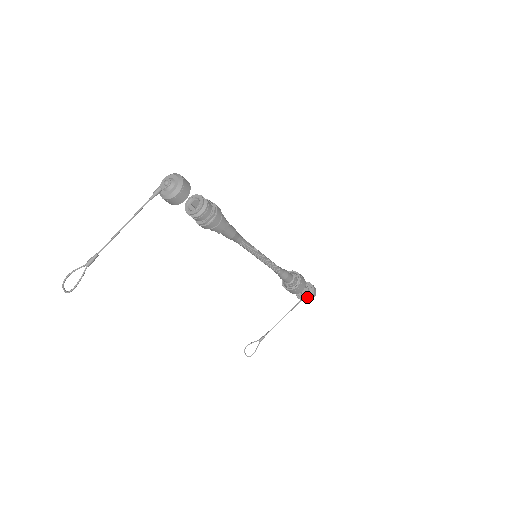
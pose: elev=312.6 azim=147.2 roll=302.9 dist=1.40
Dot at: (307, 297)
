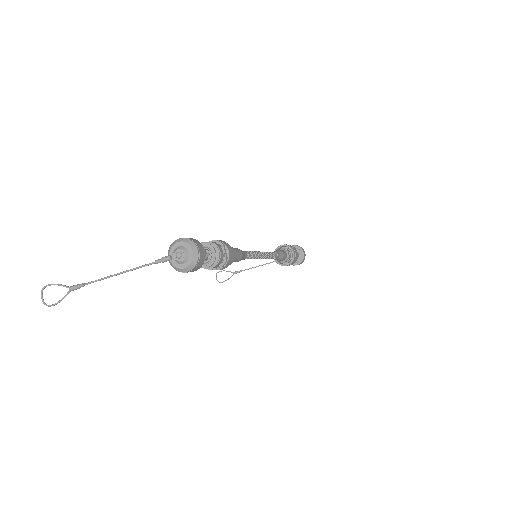
Dot at: (294, 263)
